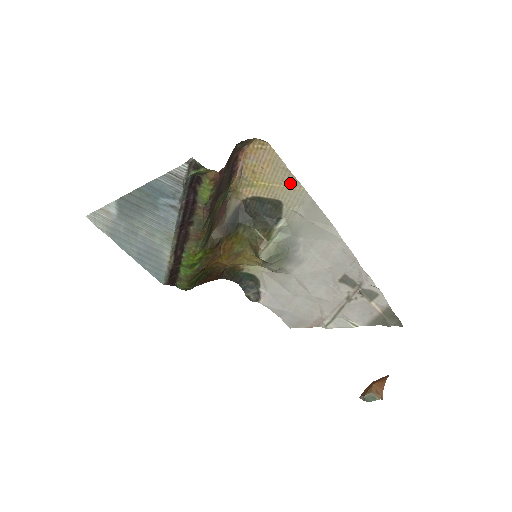
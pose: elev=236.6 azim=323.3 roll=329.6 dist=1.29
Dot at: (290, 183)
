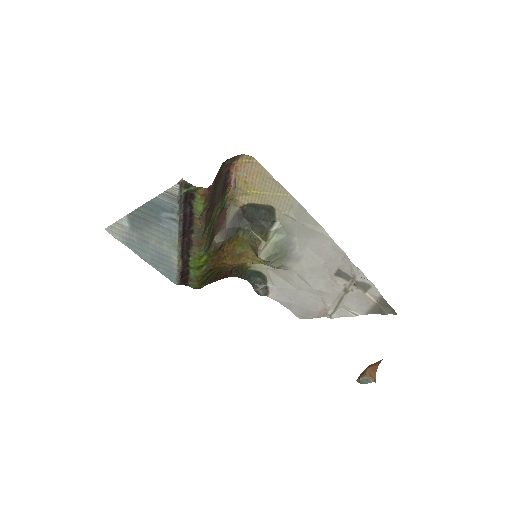
Dot at: (278, 191)
